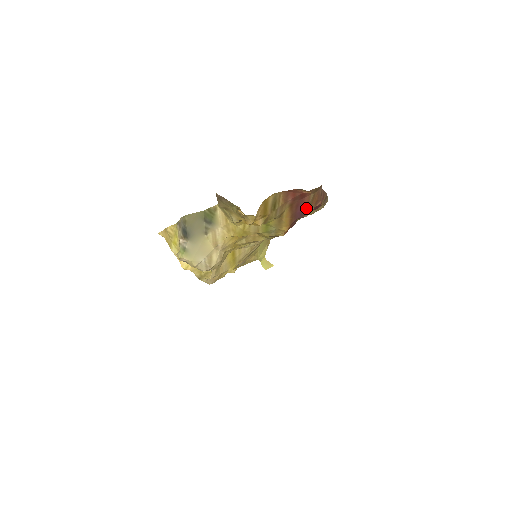
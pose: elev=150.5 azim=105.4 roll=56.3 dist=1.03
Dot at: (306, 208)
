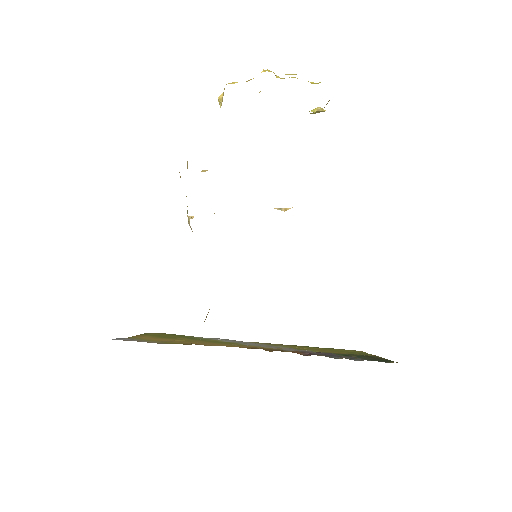
Dot at: occluded
